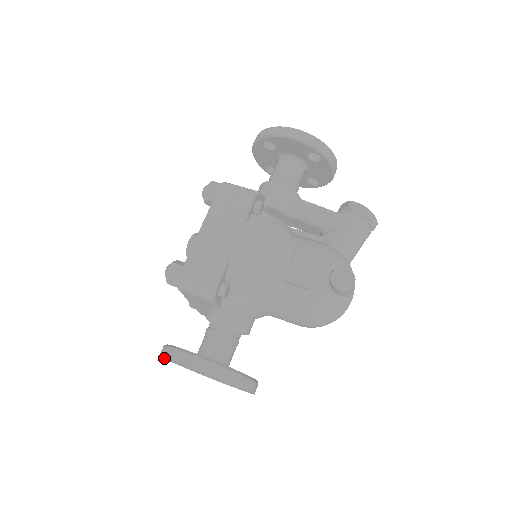
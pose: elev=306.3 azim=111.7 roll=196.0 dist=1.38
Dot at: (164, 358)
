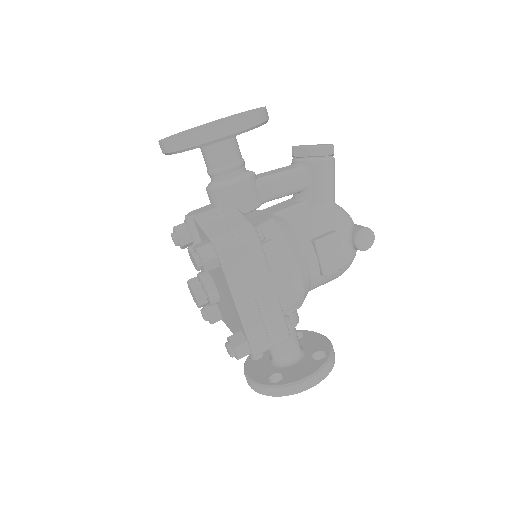
Dot at: occluded
